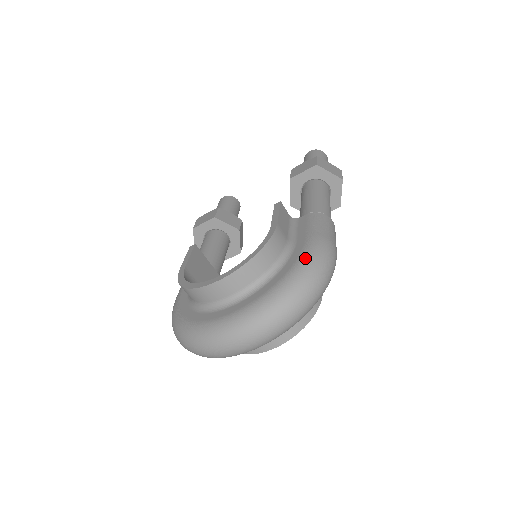
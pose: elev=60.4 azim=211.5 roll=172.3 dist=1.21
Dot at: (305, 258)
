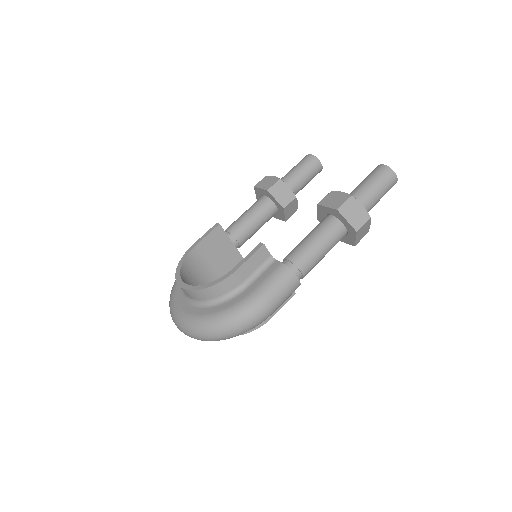
Dot at: (234, 309)
